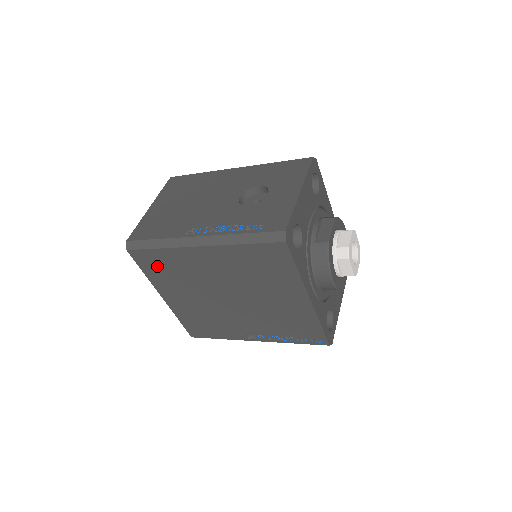
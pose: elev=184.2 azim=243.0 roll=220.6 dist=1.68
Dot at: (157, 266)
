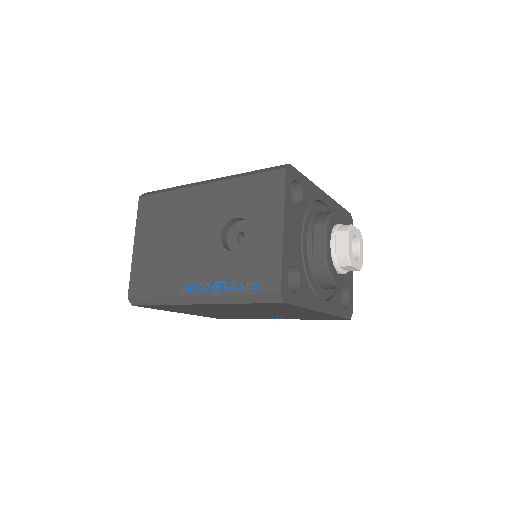
Dot at: (166, 308)
